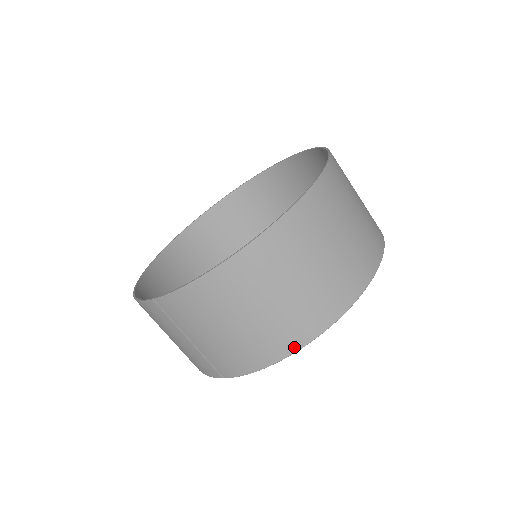
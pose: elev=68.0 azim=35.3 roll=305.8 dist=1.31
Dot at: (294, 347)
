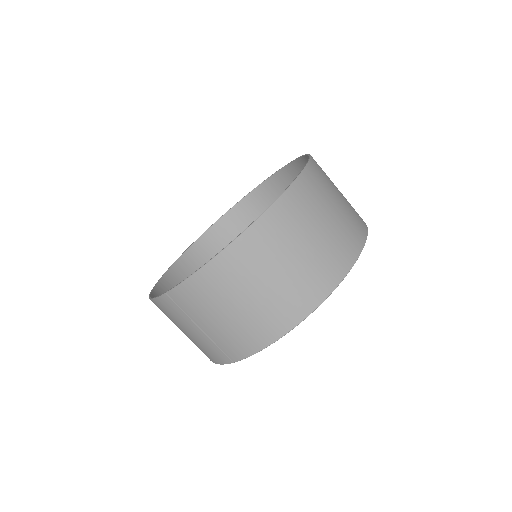
Dot at: (292, 323)
